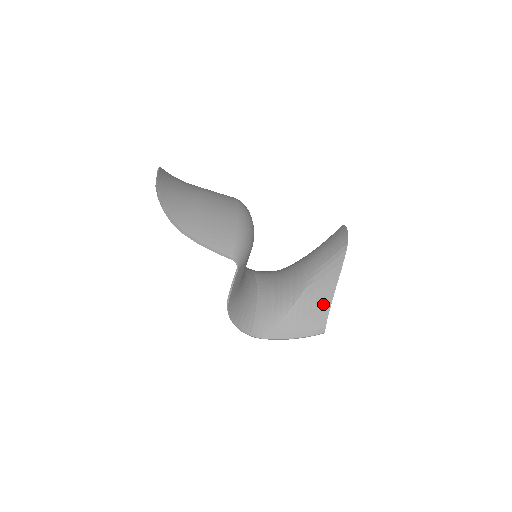
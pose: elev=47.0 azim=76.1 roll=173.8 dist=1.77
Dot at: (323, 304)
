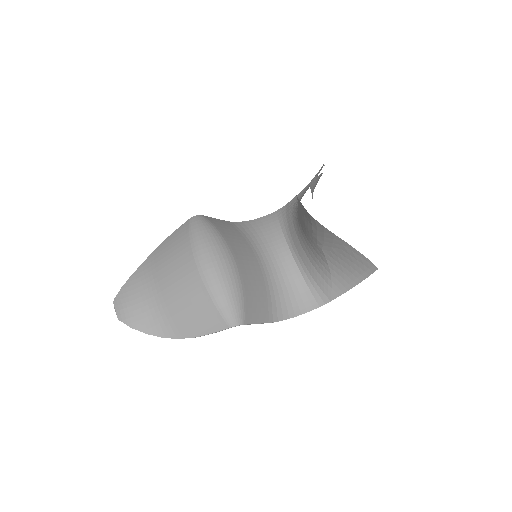
Dot at: (351, 254)
